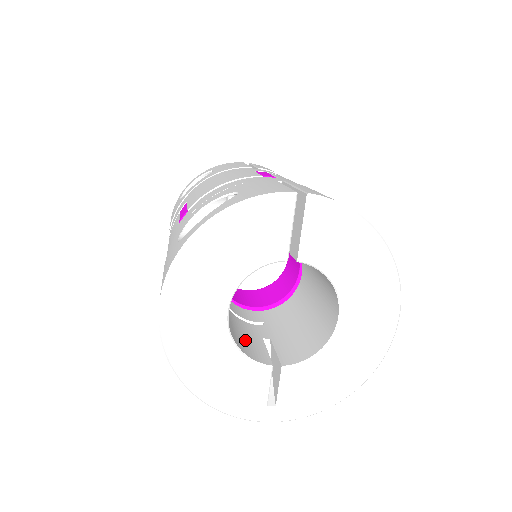
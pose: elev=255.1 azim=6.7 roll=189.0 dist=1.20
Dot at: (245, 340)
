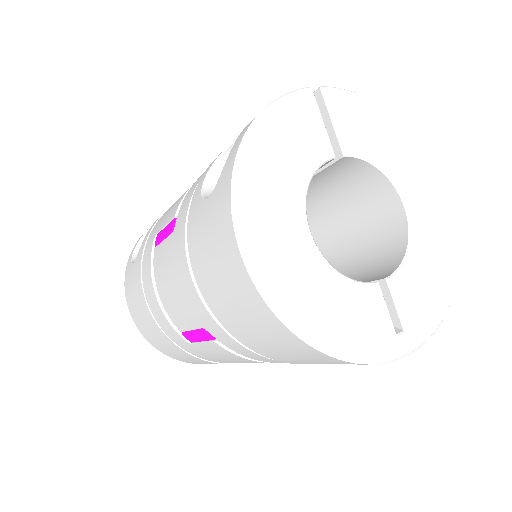
Dot at: occluded
